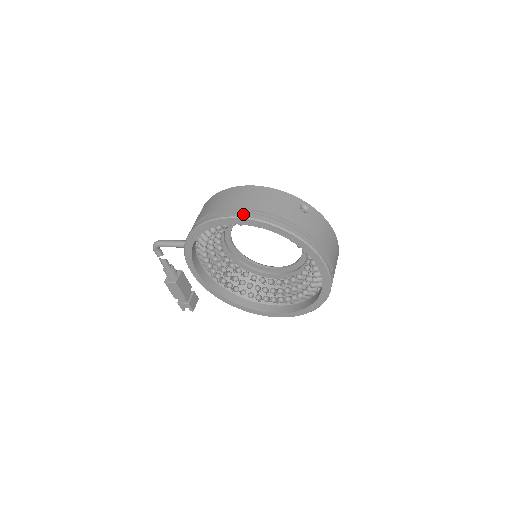
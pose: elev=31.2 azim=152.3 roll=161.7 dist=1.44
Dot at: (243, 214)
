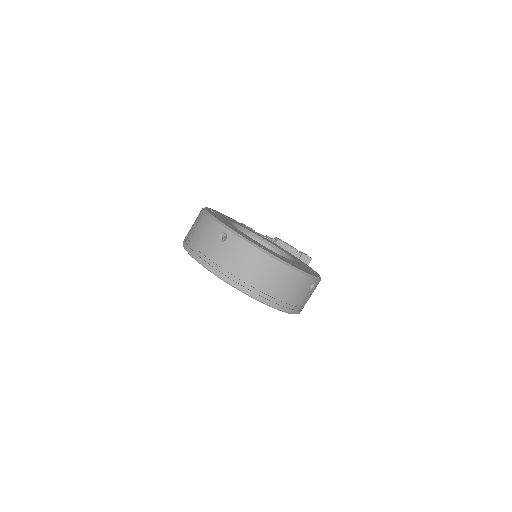
Dot at: (185, 243)
